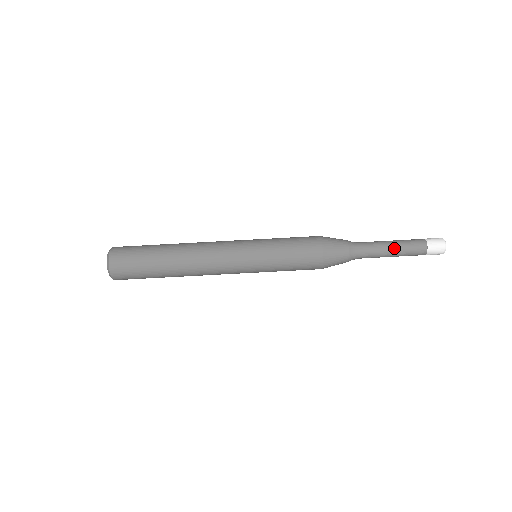
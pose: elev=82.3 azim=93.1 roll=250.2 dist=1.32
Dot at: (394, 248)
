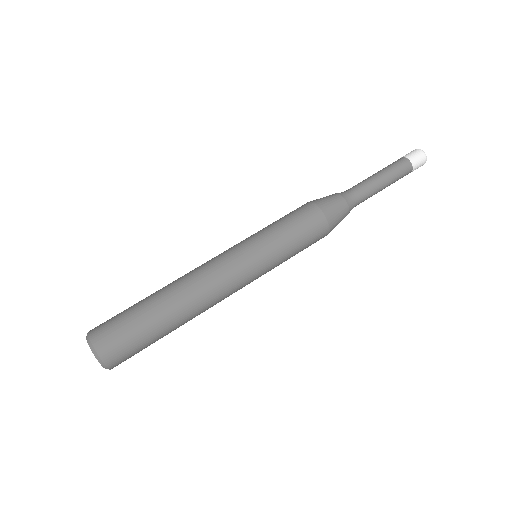
Dot at: (384, 179)
